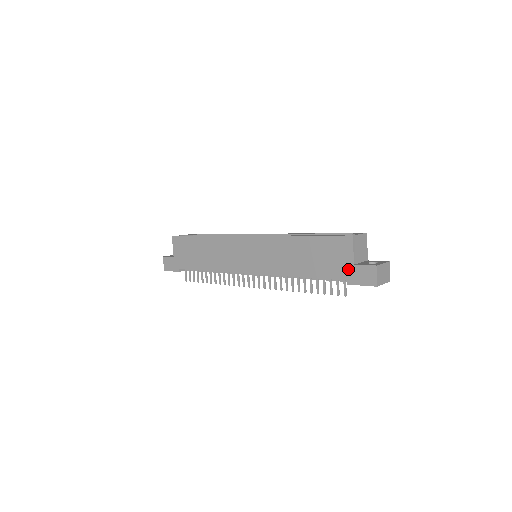
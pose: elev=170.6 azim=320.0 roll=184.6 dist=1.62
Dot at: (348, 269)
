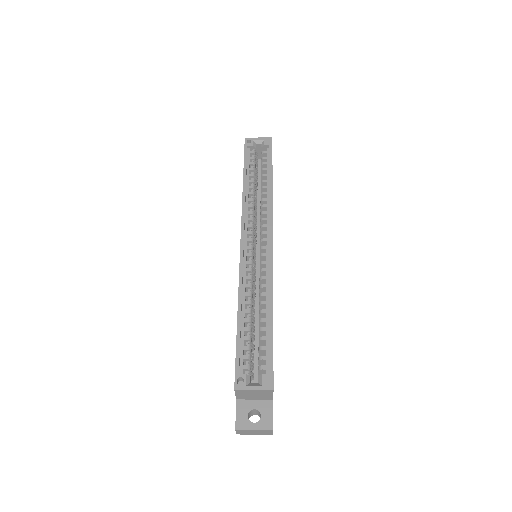
Dot at: occluded
